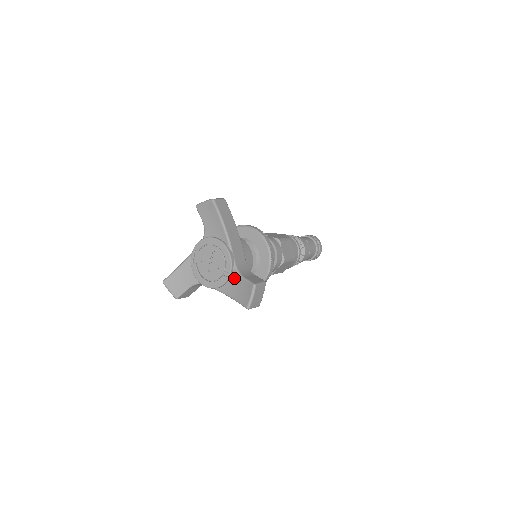
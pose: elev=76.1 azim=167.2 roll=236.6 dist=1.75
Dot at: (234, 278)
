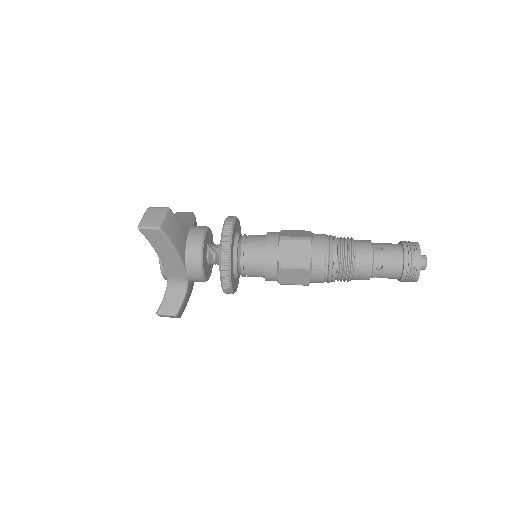
Dot at: occluded
